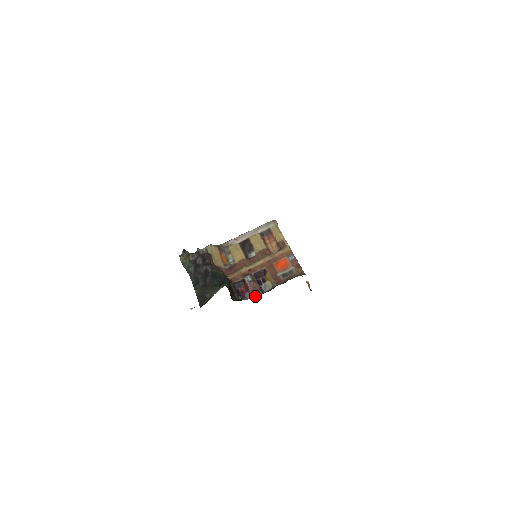
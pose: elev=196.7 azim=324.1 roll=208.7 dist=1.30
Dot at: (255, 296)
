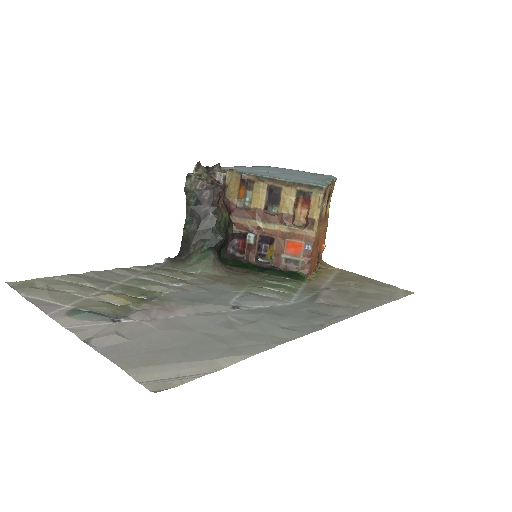
Dot at: (246, 261)
